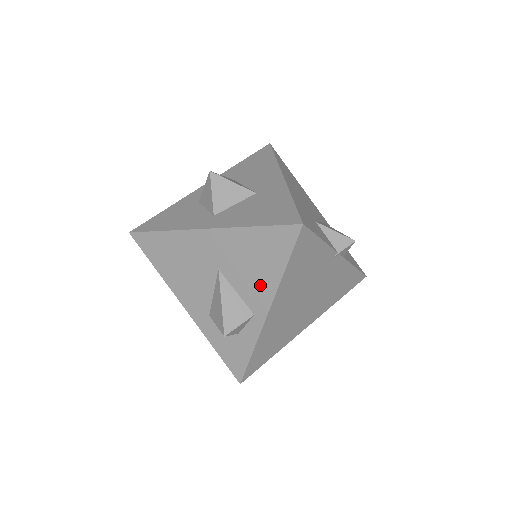
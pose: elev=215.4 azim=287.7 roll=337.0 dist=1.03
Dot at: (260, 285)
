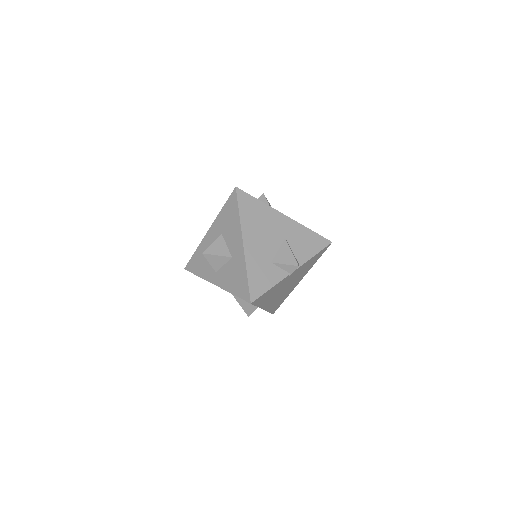
Dot at: occluded
